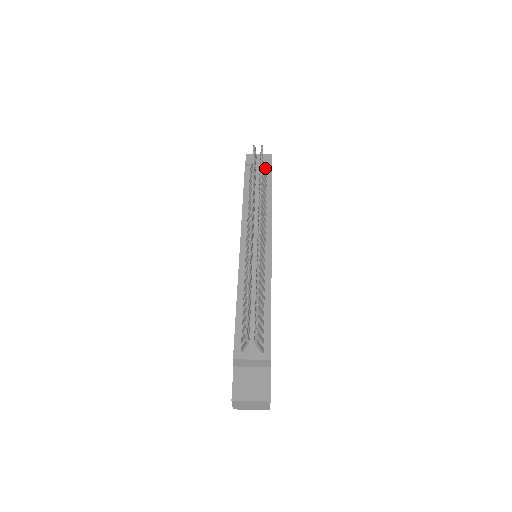
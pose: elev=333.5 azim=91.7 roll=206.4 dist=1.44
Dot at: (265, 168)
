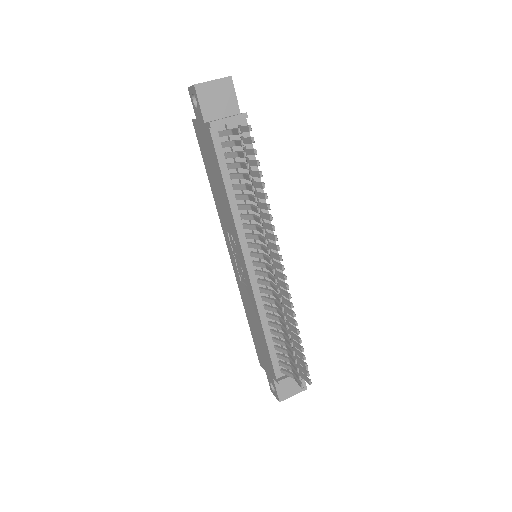
Dot at: occluded
